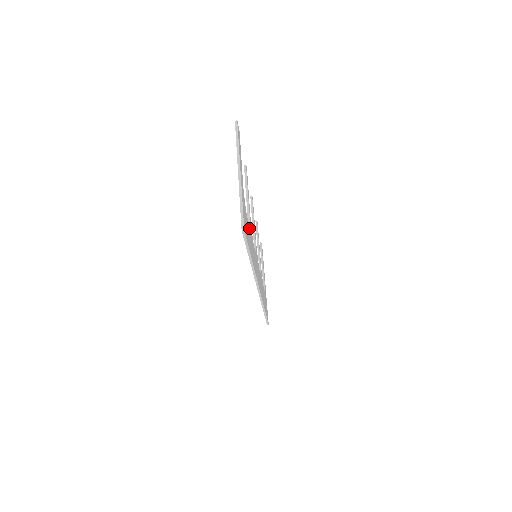
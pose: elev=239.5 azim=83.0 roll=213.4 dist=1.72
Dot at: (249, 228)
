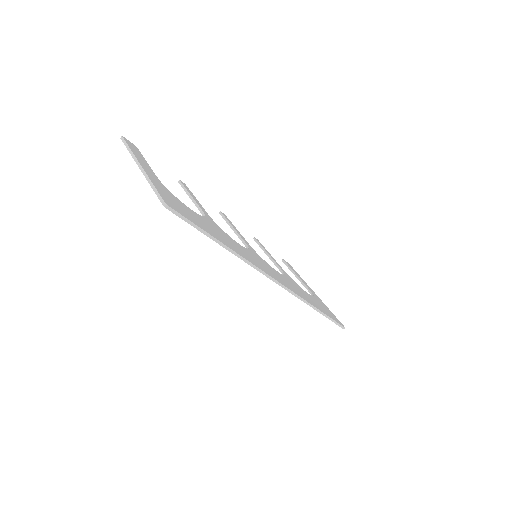
Dot at: (203, 219)
